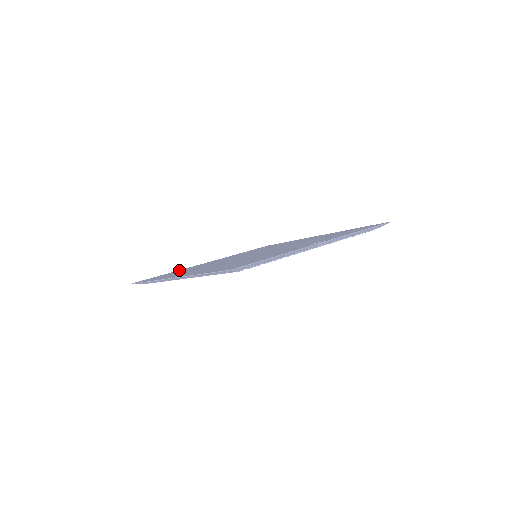
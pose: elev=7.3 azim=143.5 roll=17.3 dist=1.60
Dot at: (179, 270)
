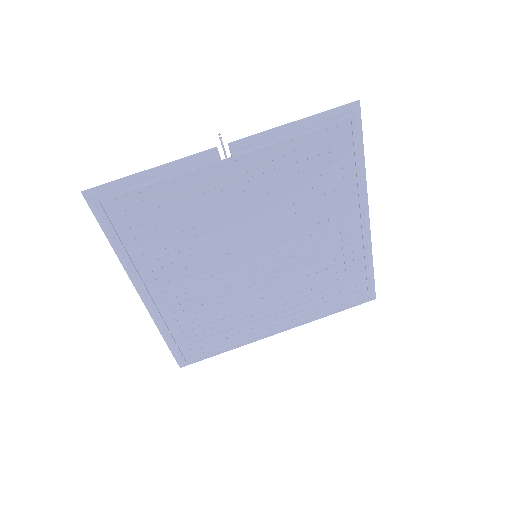
Dot at: occluded
